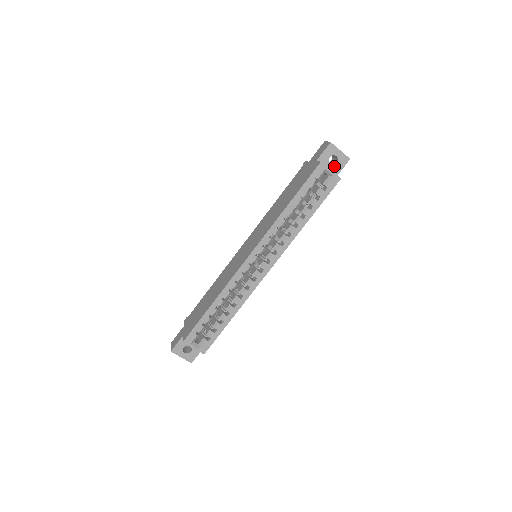
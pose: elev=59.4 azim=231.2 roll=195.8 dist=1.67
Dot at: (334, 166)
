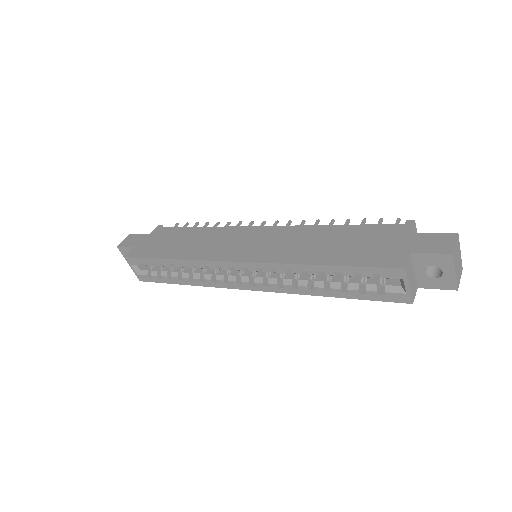
Dot at: (427, 277)
